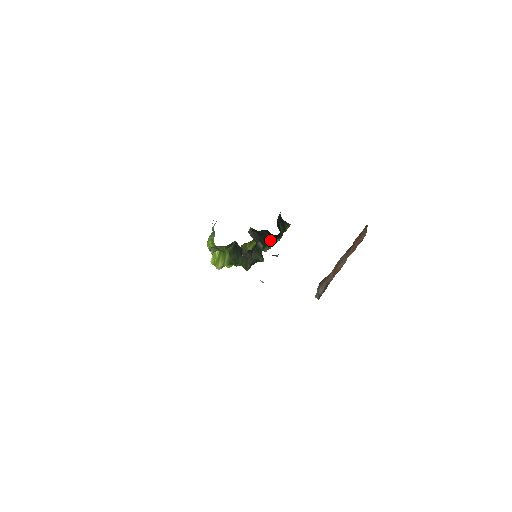
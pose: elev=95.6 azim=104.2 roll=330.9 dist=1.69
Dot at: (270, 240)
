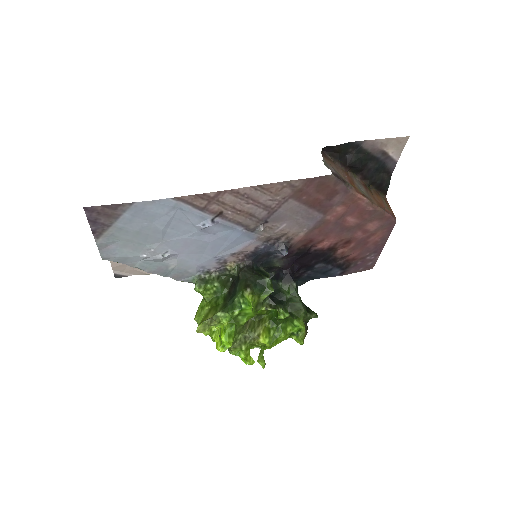
Dot at: (285, 301)
